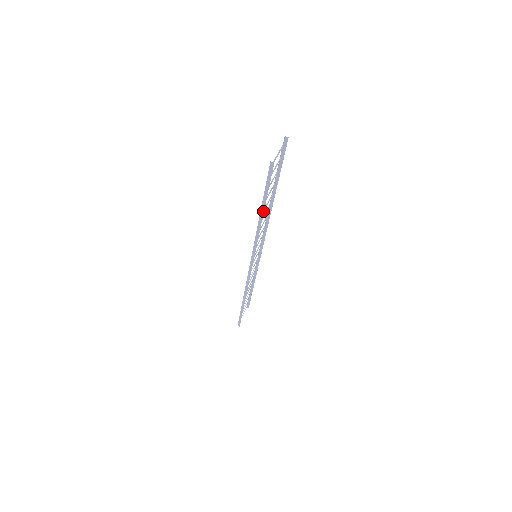
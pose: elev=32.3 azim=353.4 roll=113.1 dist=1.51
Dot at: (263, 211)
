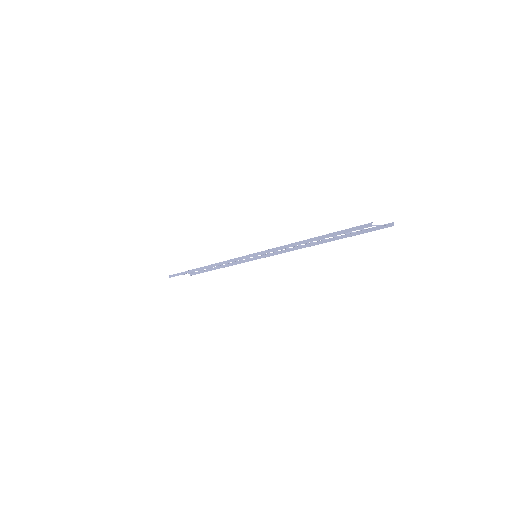
Dot at: (314, 240)
